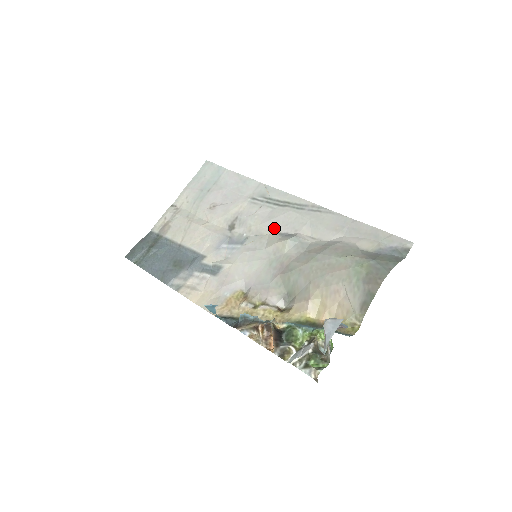
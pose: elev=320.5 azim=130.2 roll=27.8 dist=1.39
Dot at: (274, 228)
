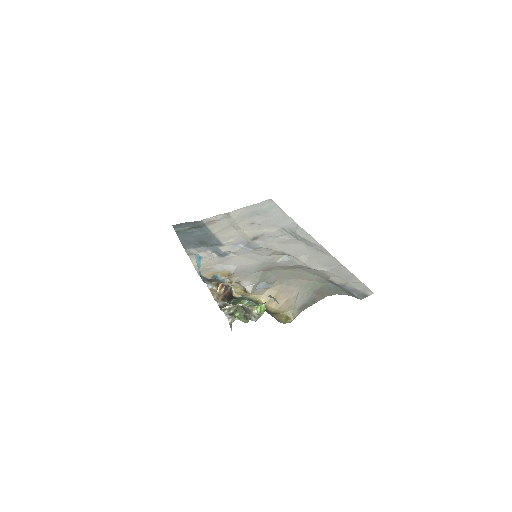
Dot at: (283, 248)
